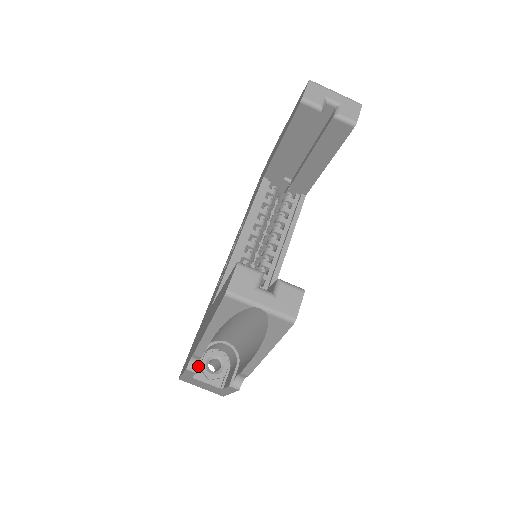
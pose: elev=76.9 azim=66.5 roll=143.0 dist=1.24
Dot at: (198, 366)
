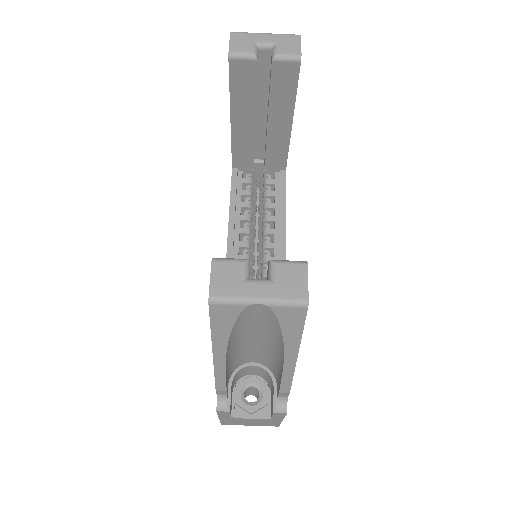
Dot at: (229, 402)
